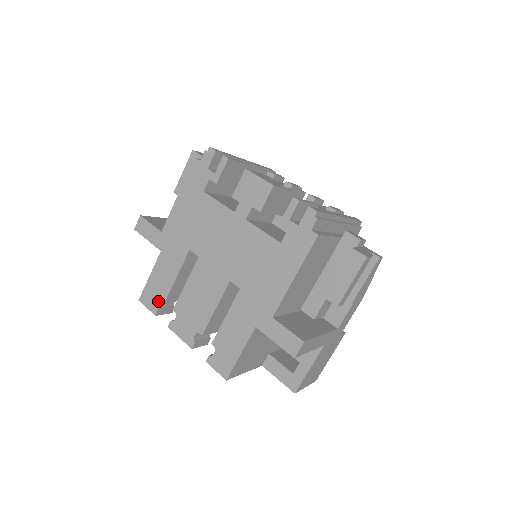
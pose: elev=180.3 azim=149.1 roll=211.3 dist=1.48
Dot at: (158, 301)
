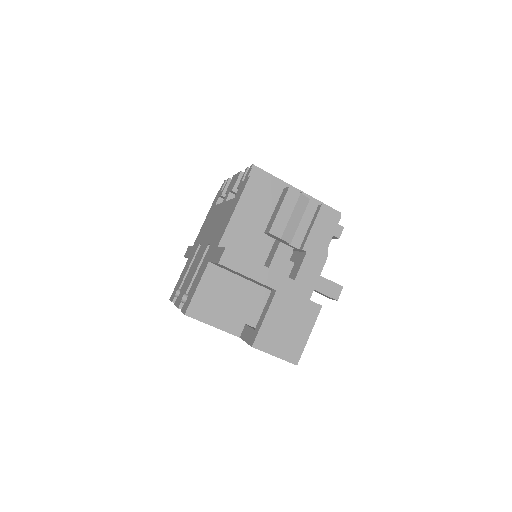
Dot at: (176, 291)
